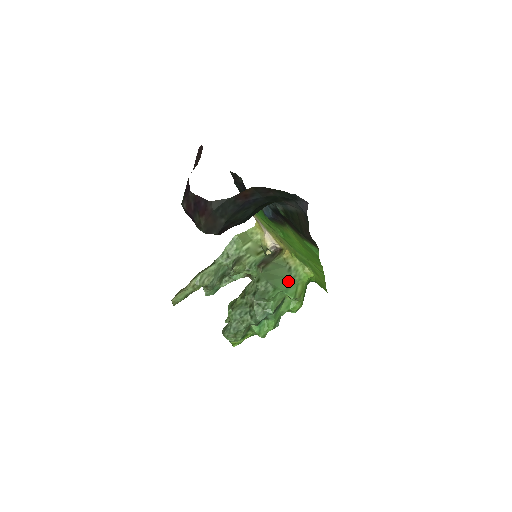
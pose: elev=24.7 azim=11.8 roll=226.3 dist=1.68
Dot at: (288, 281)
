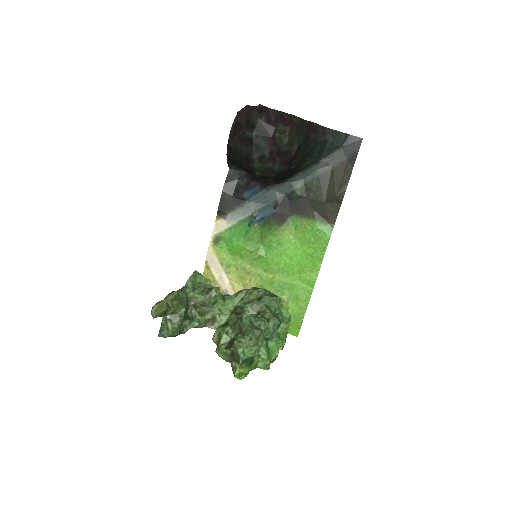
Dot at: occluded
